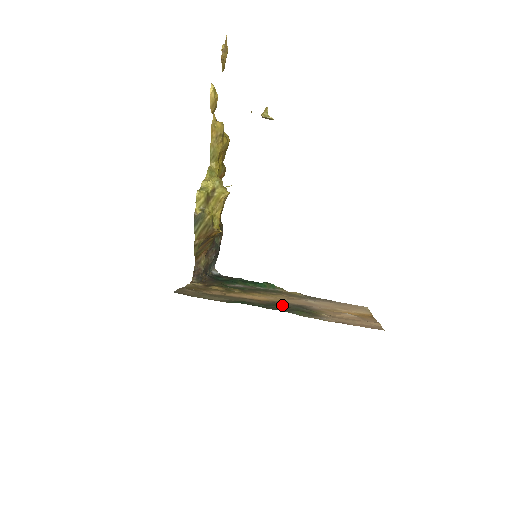
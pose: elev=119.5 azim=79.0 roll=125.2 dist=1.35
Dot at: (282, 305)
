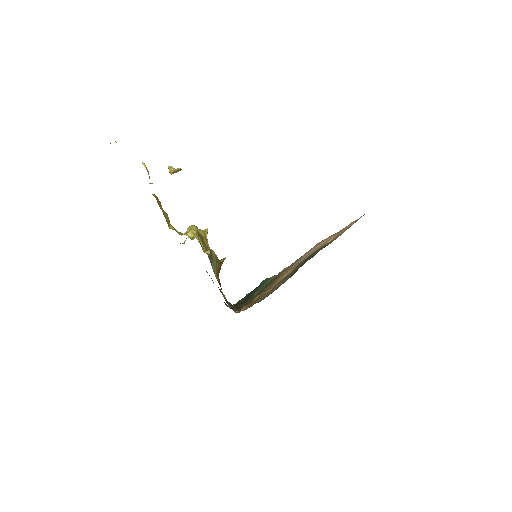
Dot at: occluded
